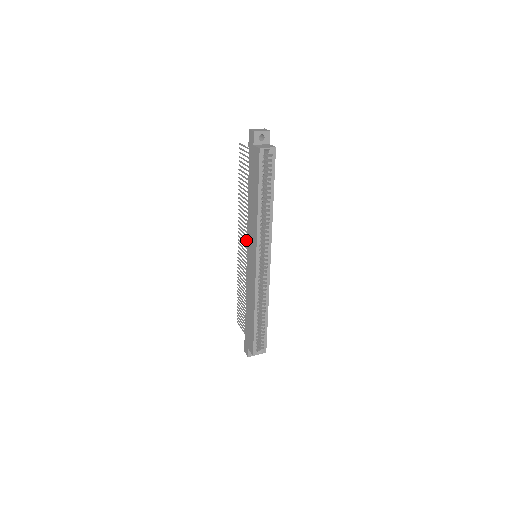
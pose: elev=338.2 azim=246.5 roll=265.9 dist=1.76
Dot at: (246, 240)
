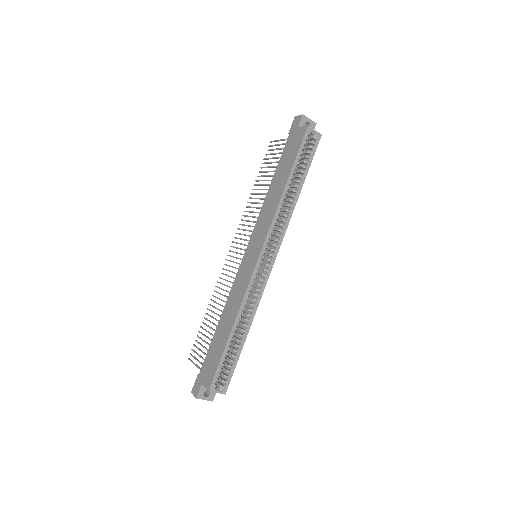
Dot at: occluded
